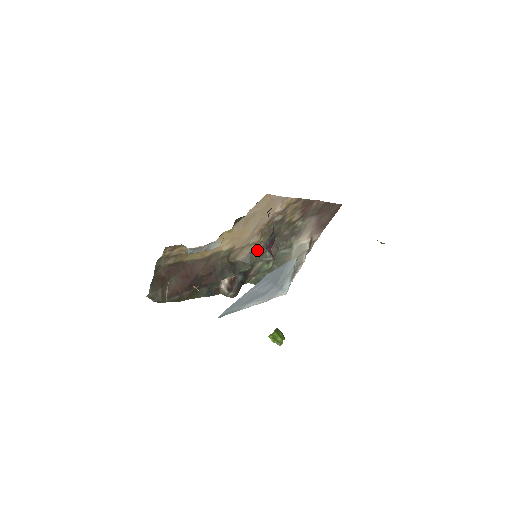
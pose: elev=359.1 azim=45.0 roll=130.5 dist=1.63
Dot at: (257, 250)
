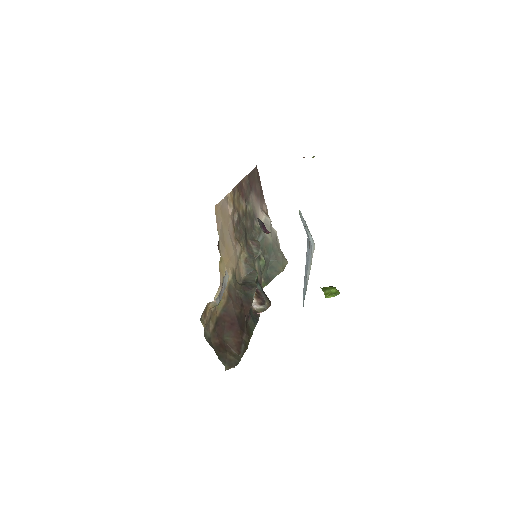
Dot at: (247, 256)
